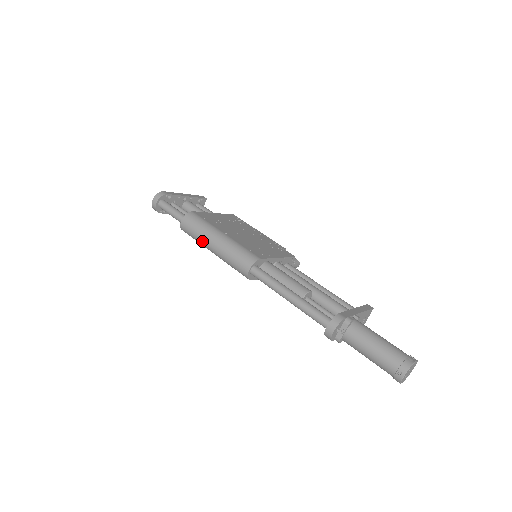
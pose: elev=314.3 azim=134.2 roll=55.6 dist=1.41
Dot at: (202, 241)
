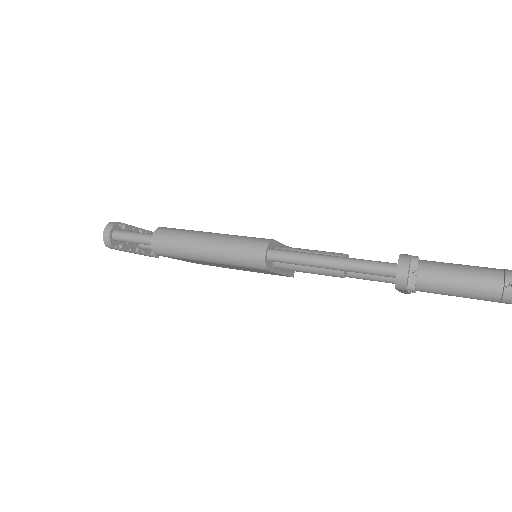
Dot at: (188, 250)
